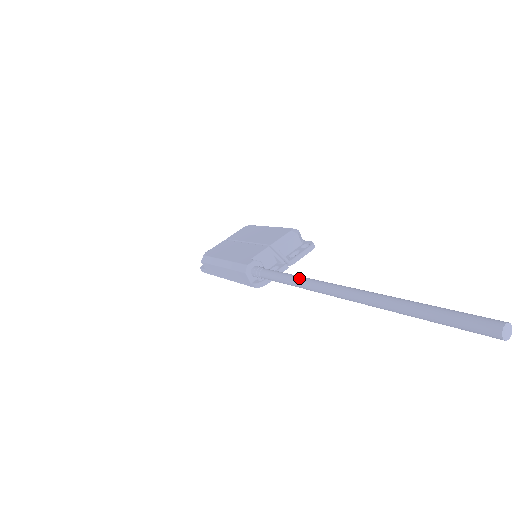
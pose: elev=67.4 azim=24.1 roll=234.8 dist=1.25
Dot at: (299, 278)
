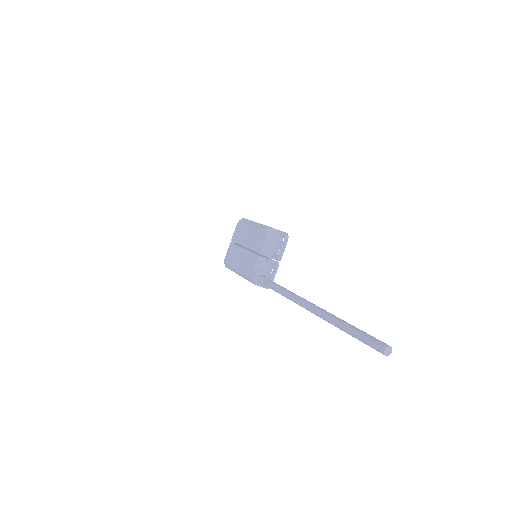
Dot at: (285, 294)
